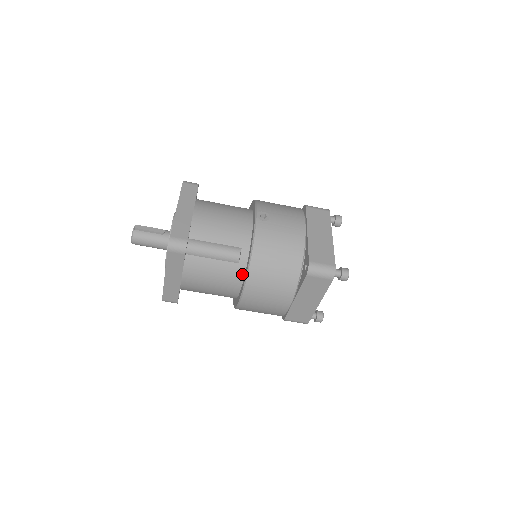
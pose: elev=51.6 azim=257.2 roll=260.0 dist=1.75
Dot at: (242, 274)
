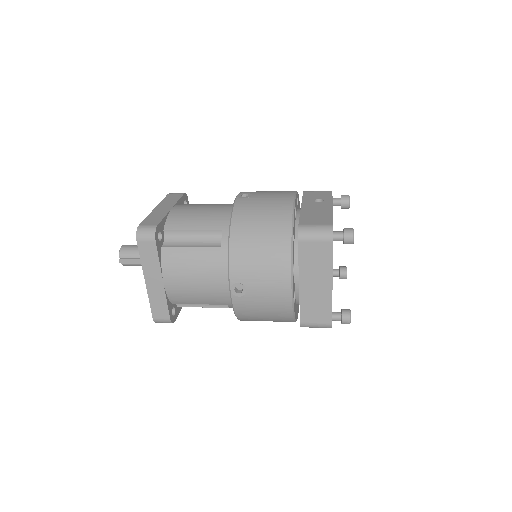
Dot at: occluded
